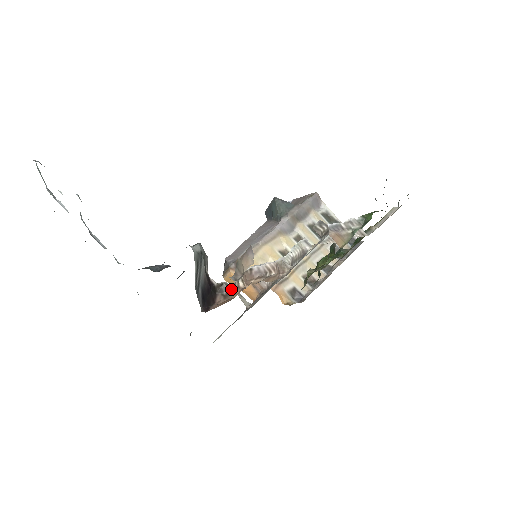
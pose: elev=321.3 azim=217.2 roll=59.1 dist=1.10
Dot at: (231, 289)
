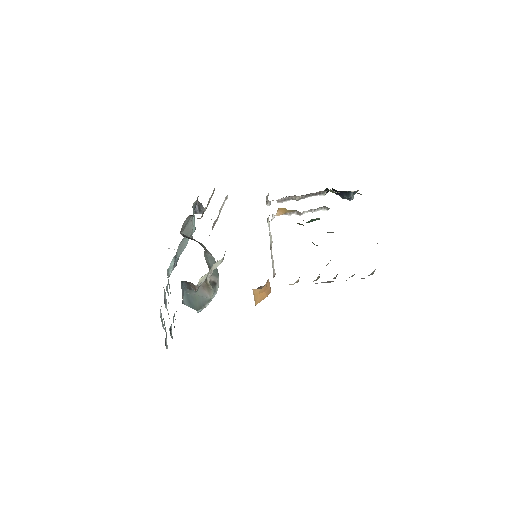
Dot at: occluded
